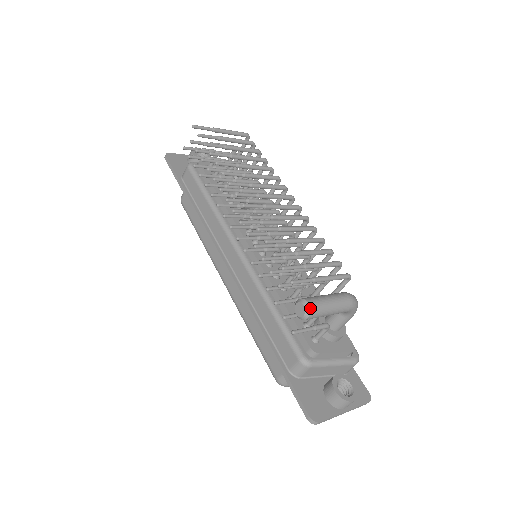
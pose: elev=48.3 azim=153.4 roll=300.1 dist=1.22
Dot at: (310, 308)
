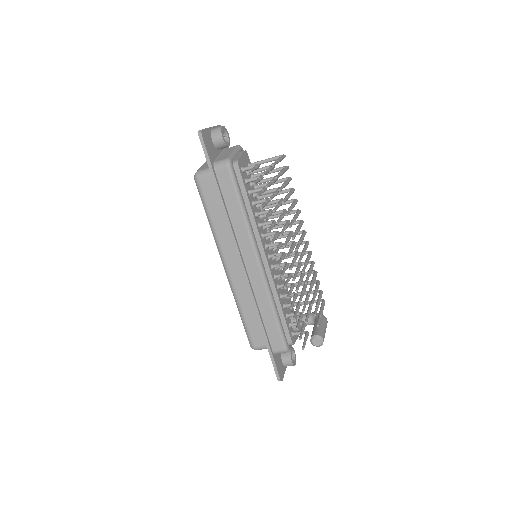
Dot at: occluded
